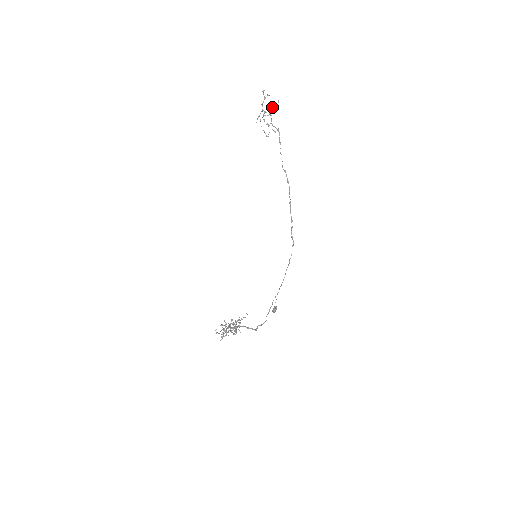
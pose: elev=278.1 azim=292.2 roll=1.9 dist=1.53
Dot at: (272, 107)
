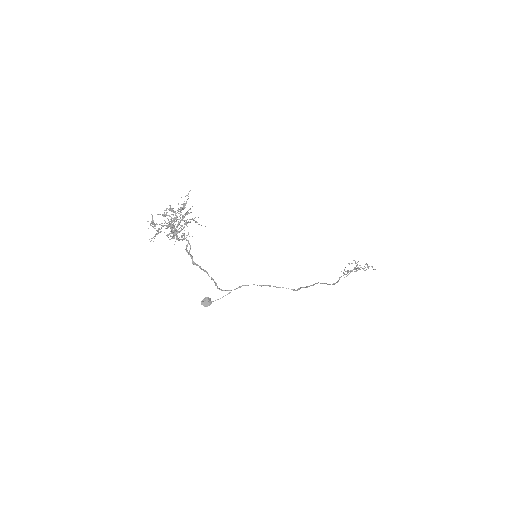
Dot at: (365, 270)
